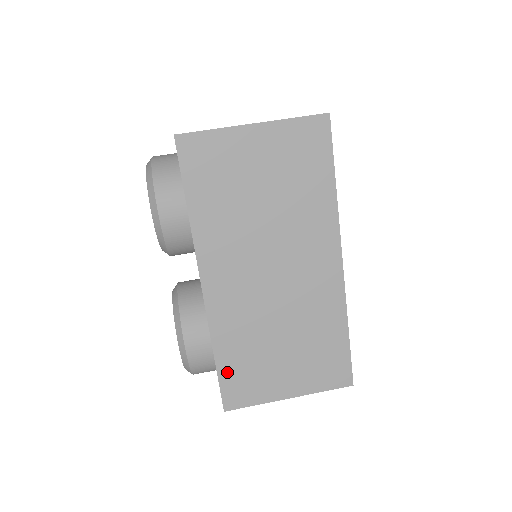
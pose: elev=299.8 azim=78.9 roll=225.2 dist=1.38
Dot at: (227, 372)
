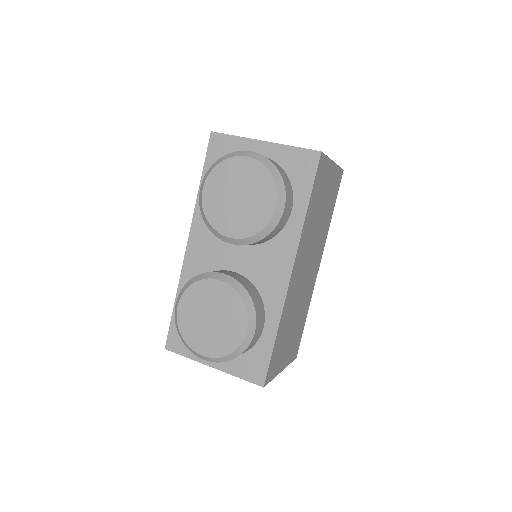
Dot at: (275, 350)
